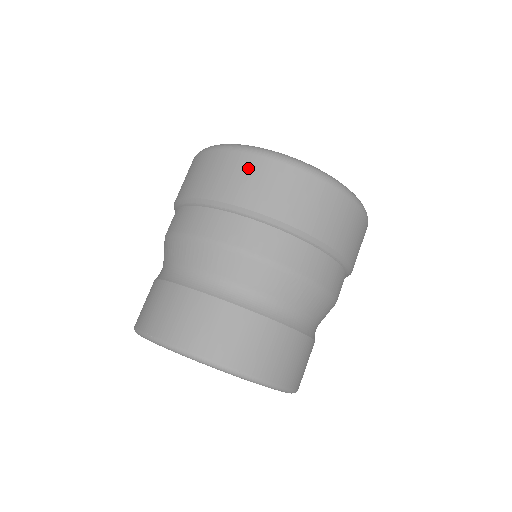
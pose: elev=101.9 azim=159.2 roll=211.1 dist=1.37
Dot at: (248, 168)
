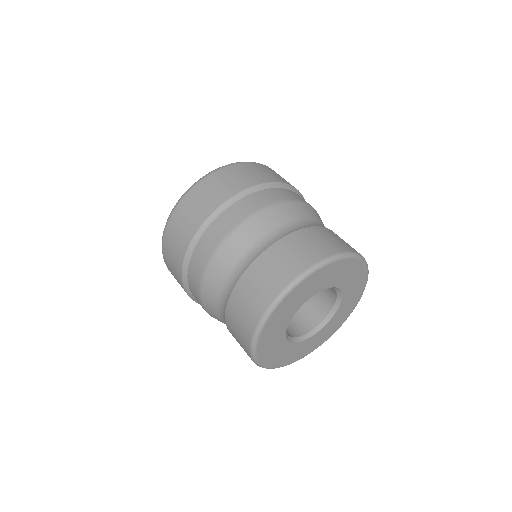
Dot at: (221, 178)
